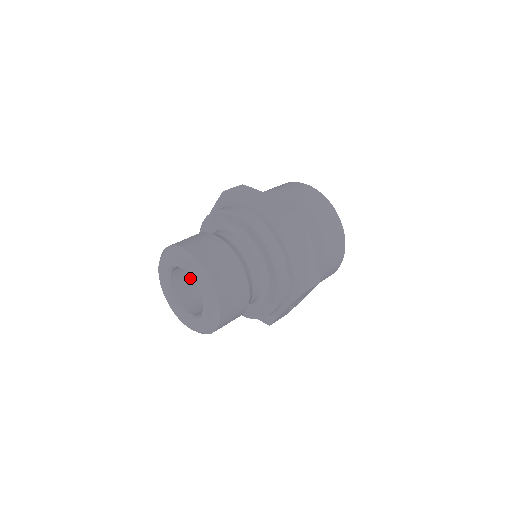
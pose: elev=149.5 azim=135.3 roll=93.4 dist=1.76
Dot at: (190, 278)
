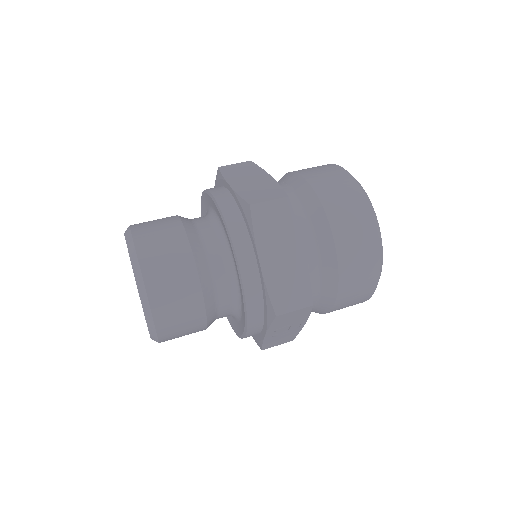
Dot at: occluded
